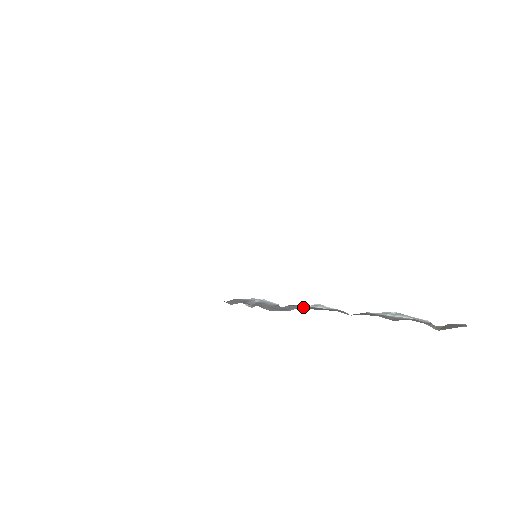
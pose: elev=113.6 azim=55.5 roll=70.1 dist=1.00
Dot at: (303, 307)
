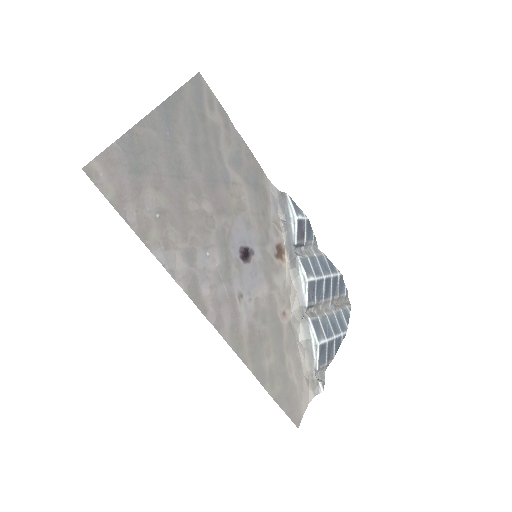
Dot at: (297, 271)
